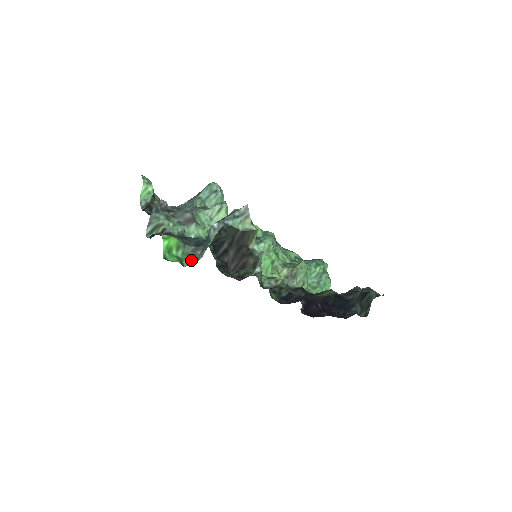
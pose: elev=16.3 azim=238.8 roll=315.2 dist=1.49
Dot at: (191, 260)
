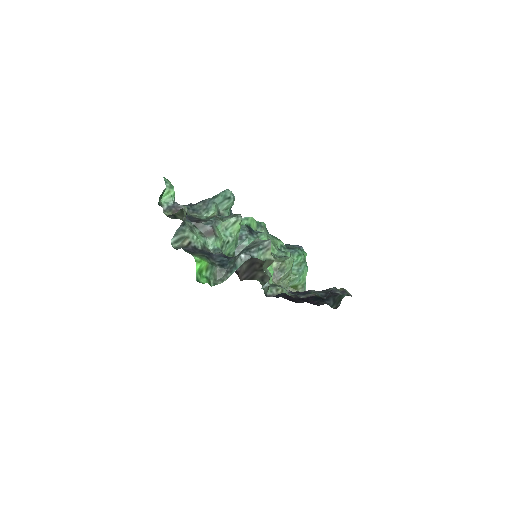
Dot at: (217, 279)
